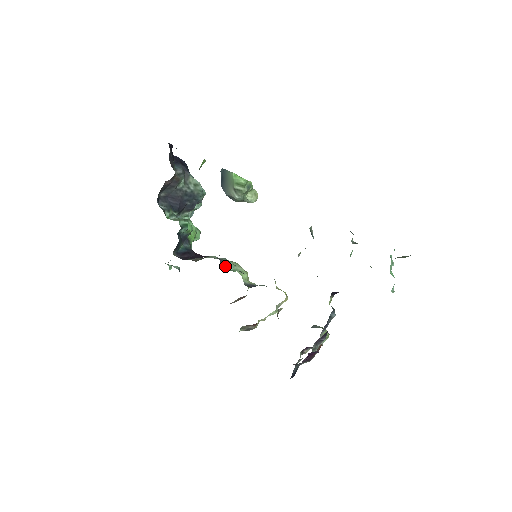
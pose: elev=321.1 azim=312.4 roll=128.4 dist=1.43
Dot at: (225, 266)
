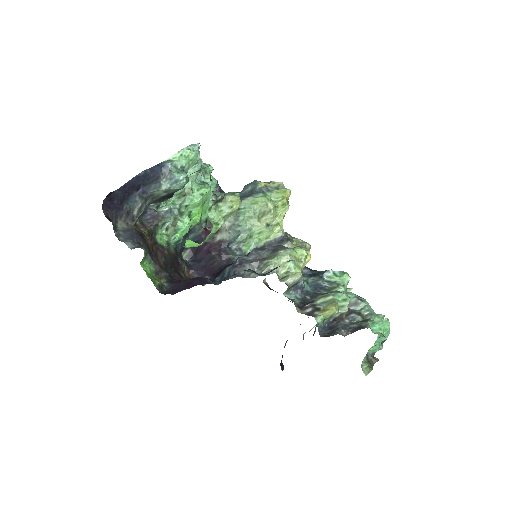
Dot at: (237, 242)
